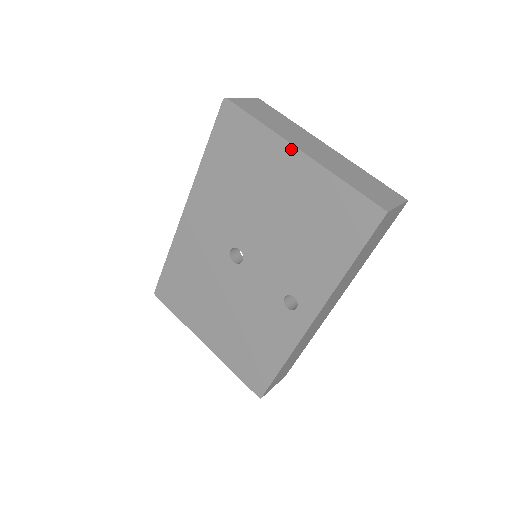
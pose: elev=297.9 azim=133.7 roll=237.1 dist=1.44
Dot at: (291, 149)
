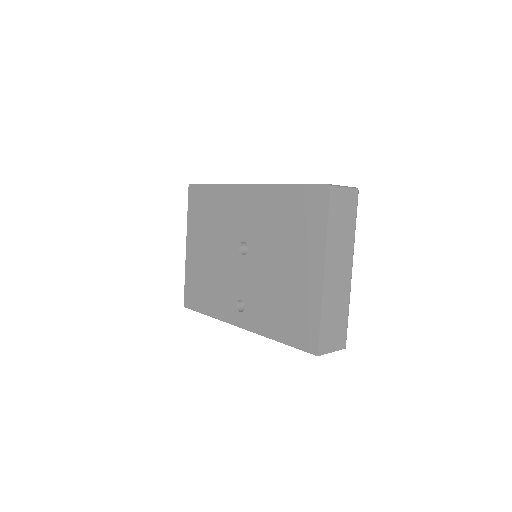
Dot at: (322, 265)
